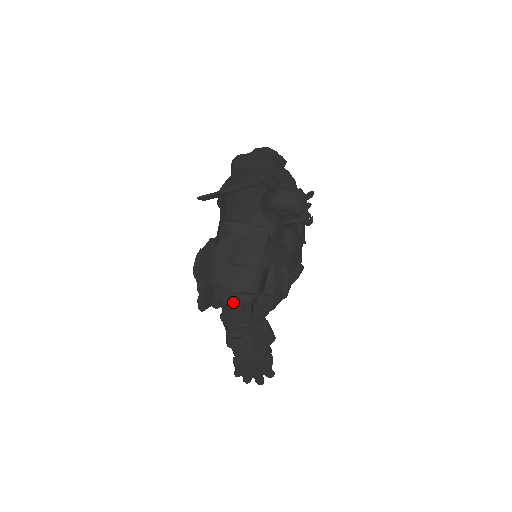
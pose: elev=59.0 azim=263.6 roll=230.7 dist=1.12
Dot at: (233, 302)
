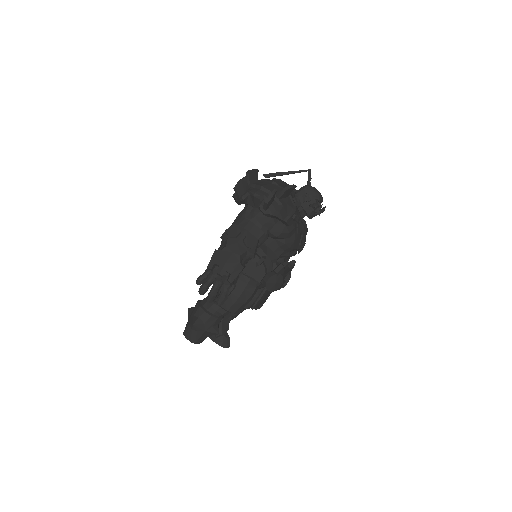
Dot at: (259, 193)
